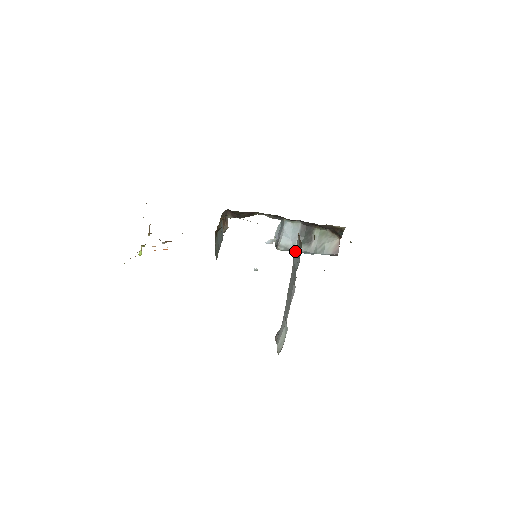
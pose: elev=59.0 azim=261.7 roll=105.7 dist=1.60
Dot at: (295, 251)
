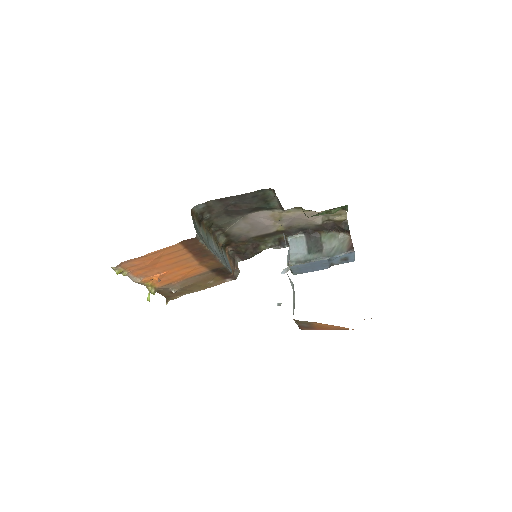
Dot at: occluded
